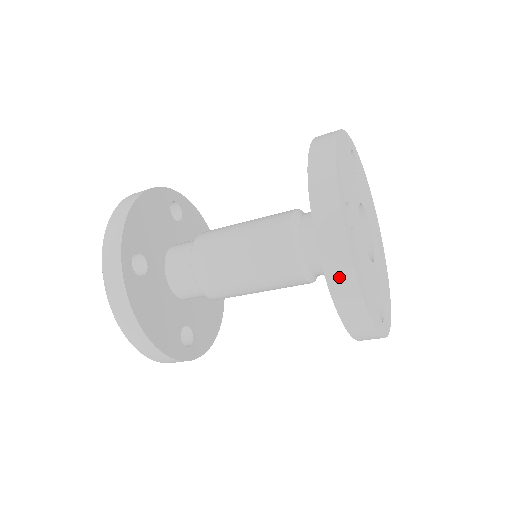
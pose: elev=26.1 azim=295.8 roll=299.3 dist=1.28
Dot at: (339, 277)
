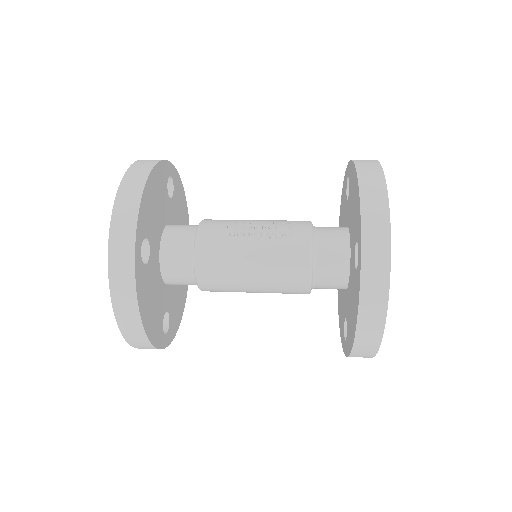
Dot at: occluded
